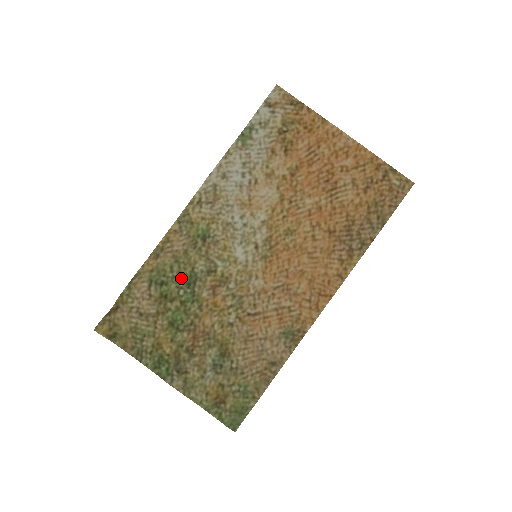
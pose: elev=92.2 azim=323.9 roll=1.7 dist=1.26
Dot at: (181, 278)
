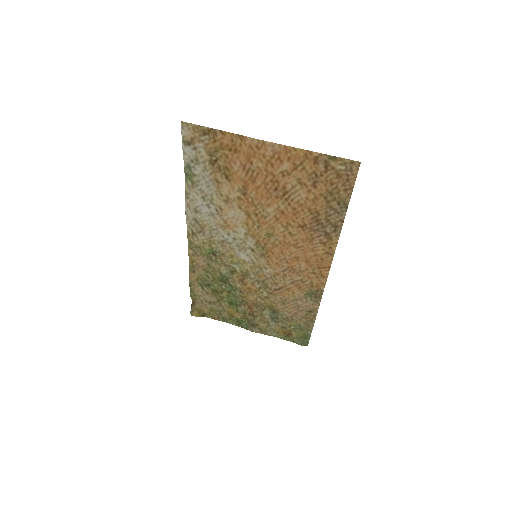
Dot at: (217, 280)
